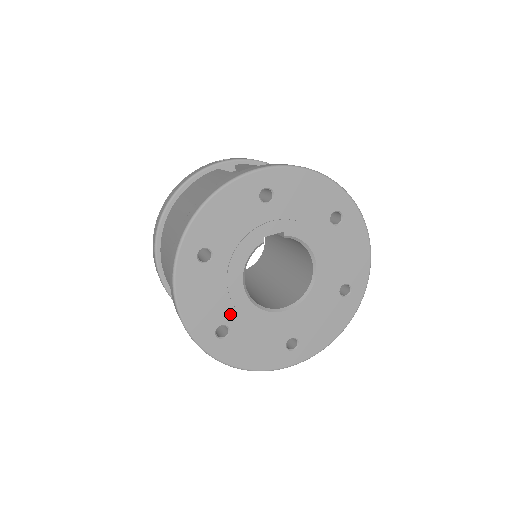
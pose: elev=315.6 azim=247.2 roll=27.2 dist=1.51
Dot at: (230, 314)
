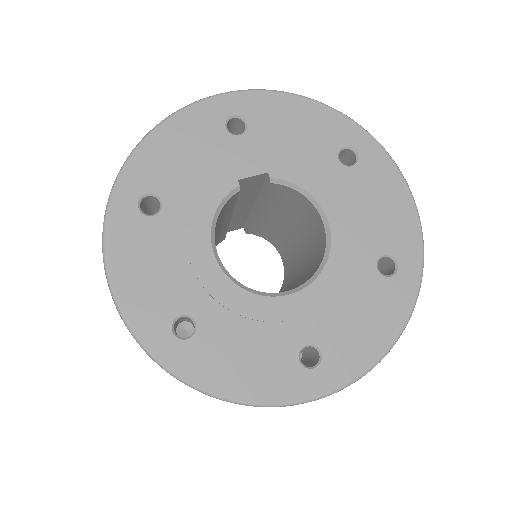
Dot at: (195, 297)
